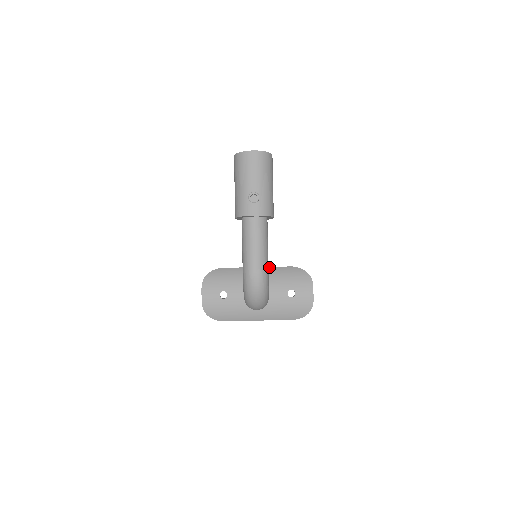
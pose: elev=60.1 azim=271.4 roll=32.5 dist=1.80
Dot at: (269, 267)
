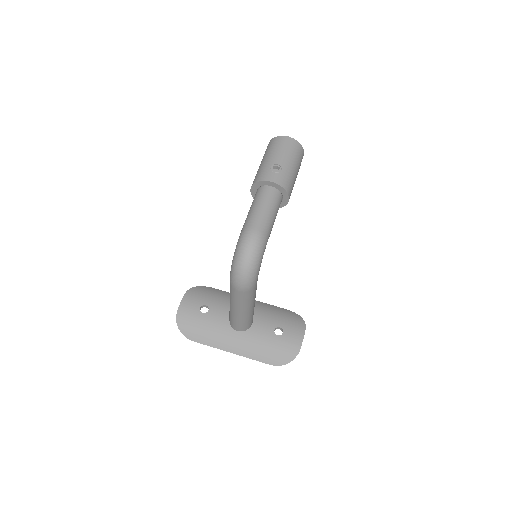
Dot at: occluded
